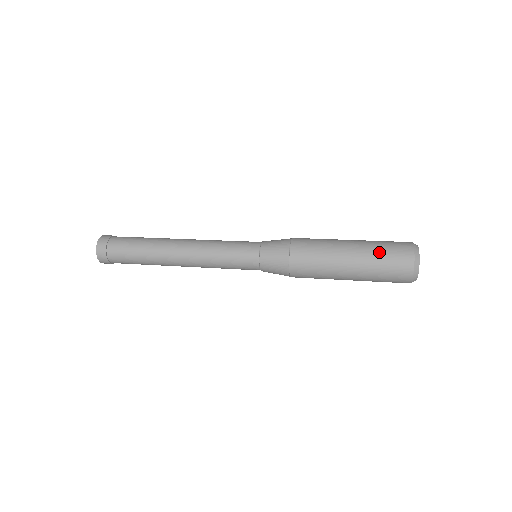
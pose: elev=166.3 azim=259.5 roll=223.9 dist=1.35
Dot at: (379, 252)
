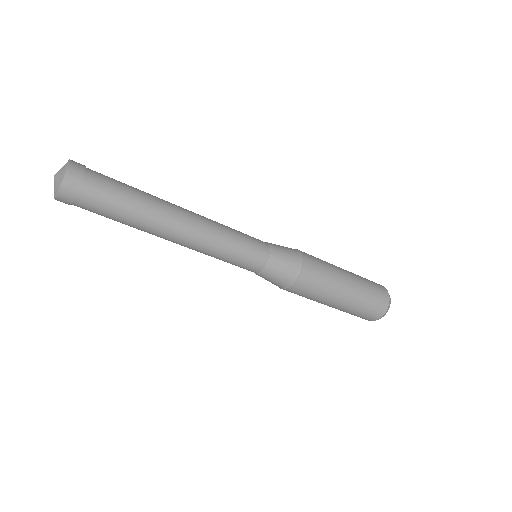
Dot at: (365, 279)
